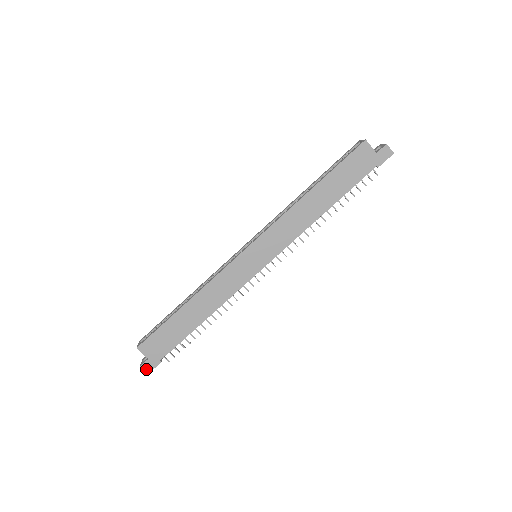
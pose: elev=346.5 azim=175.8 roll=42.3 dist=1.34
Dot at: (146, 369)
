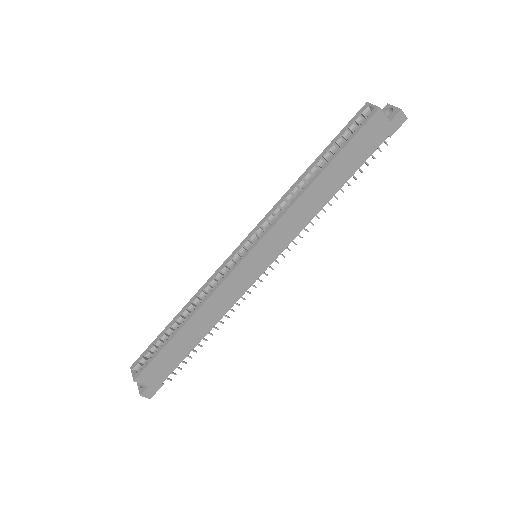
Dot at: (147, 395)
